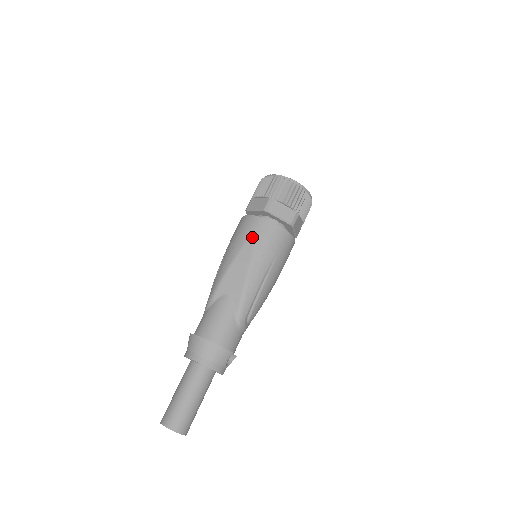
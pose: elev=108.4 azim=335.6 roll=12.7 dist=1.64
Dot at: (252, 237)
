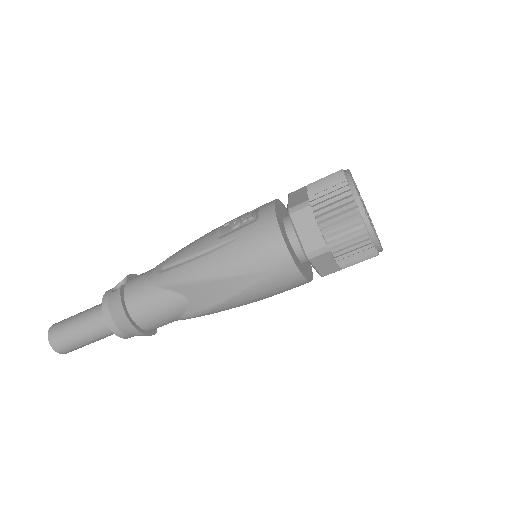
Dot at: (262, 275)
